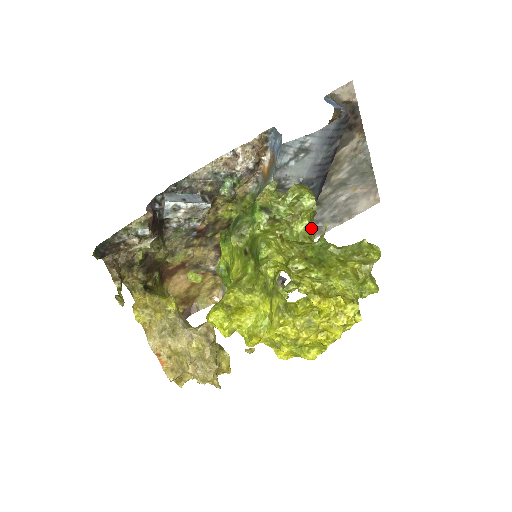
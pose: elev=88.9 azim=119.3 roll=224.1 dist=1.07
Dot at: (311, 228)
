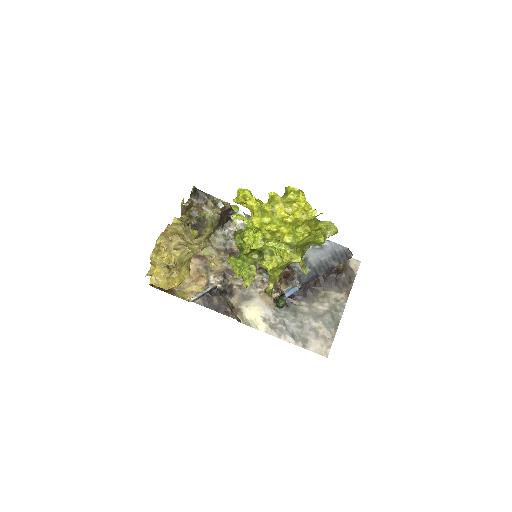
Dot at: occluded
